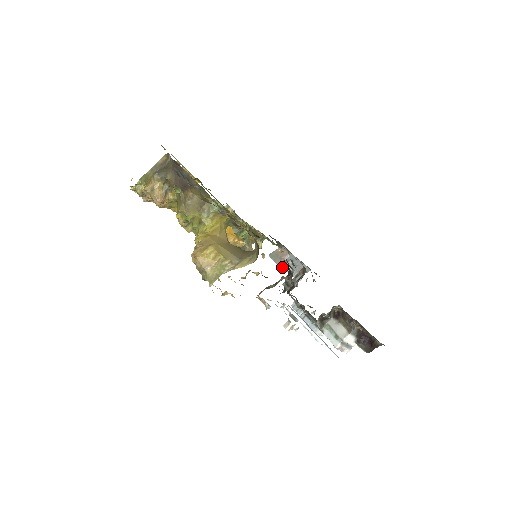
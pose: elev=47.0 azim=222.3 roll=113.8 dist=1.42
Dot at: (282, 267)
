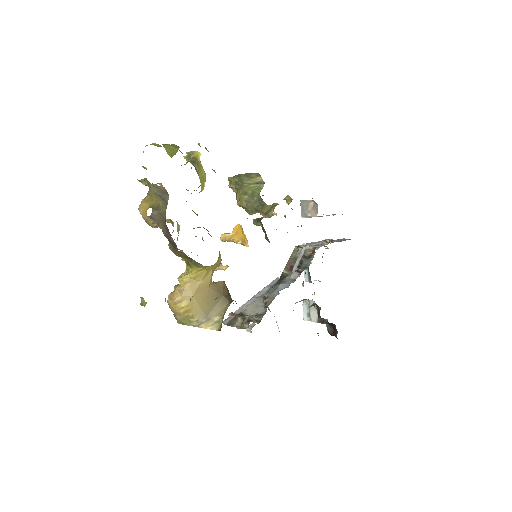
Dot at: occluded
